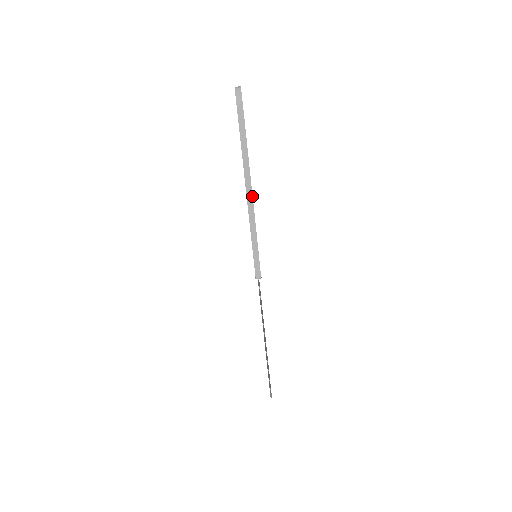
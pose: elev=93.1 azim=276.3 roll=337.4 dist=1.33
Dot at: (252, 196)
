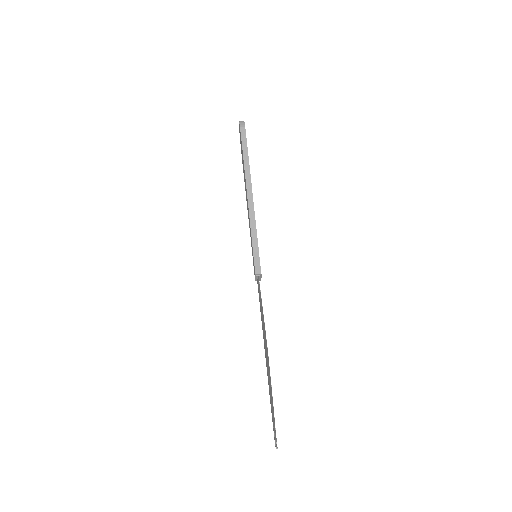
Dot at: (252, 196)
